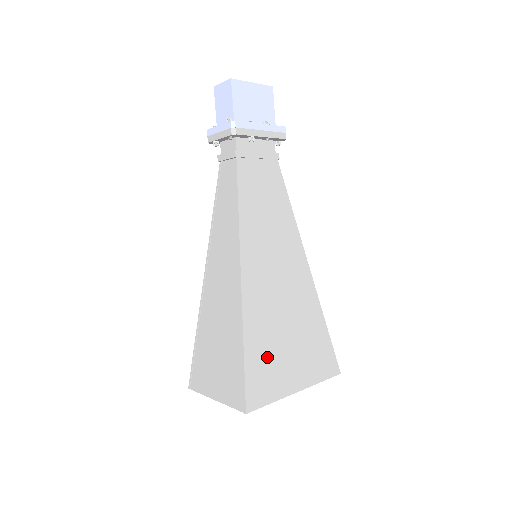
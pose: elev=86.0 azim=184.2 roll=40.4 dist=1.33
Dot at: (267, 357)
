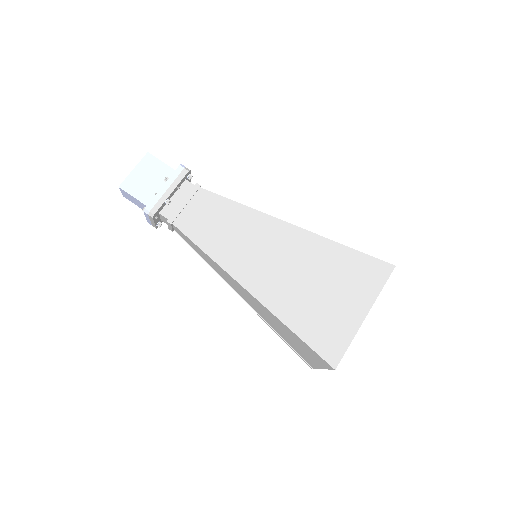
Dot at: (317, 319)
